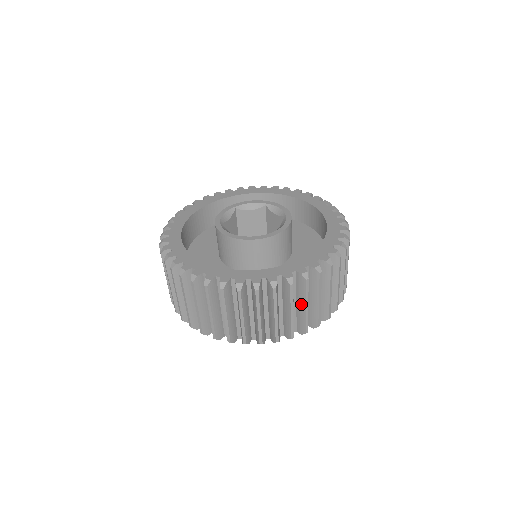
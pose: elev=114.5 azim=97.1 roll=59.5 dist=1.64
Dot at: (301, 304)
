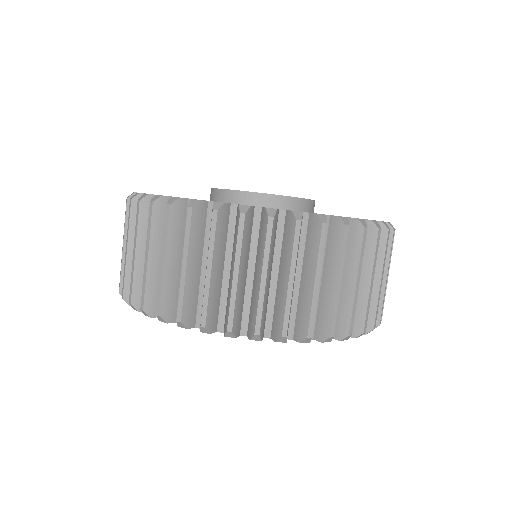
Dot at: (284, 273)
